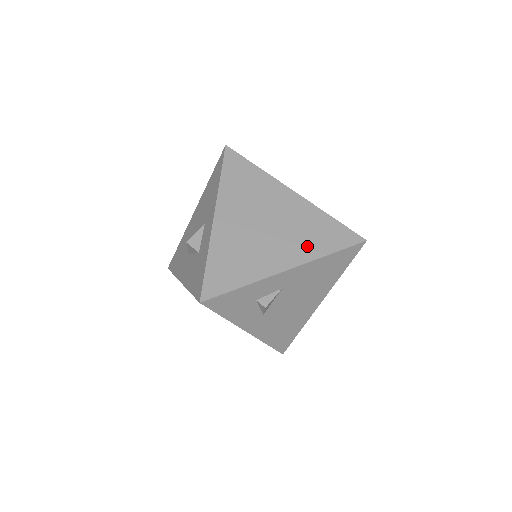
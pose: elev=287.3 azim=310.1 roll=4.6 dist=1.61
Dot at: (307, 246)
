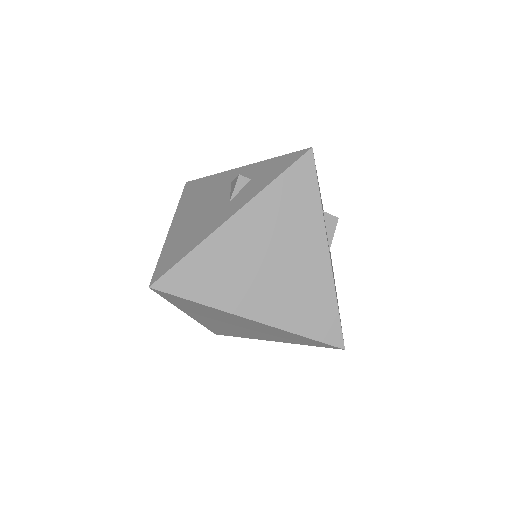
Dot at: (282, 339)
